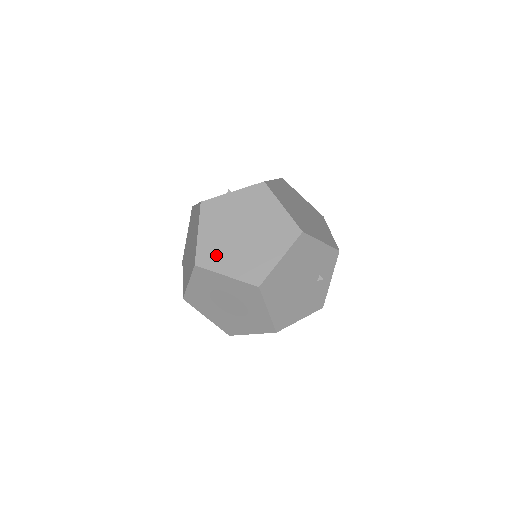
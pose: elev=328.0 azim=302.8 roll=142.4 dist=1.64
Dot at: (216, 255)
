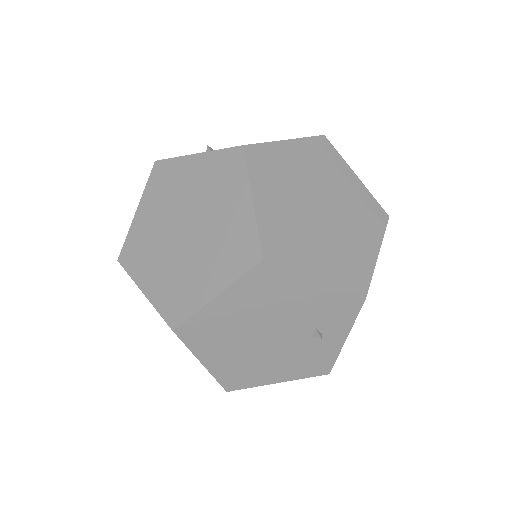
Dot at: (143, 254)
